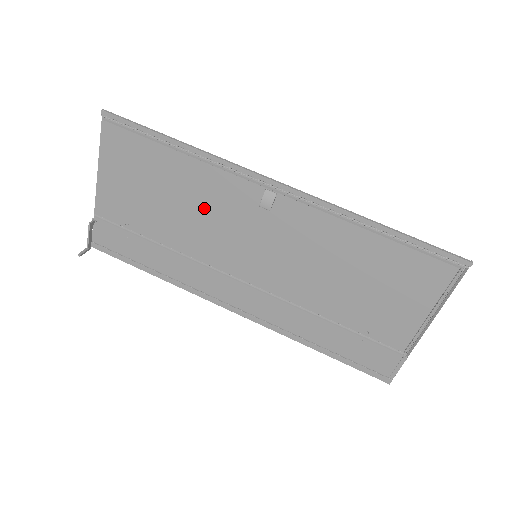
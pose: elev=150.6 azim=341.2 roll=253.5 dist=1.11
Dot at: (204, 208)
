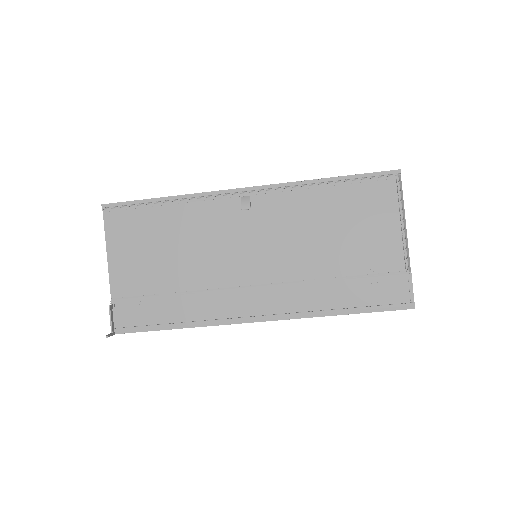
Dot at: (201, 239)
